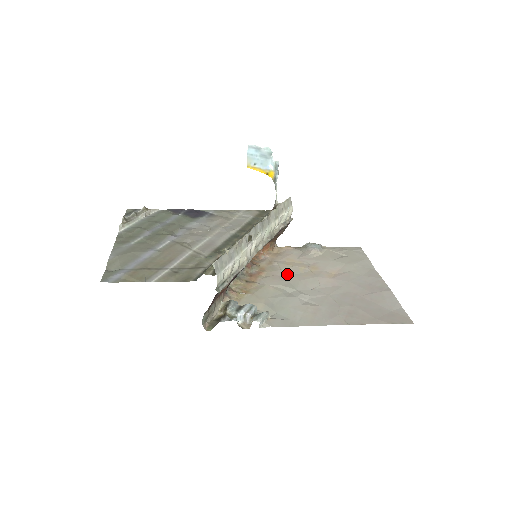
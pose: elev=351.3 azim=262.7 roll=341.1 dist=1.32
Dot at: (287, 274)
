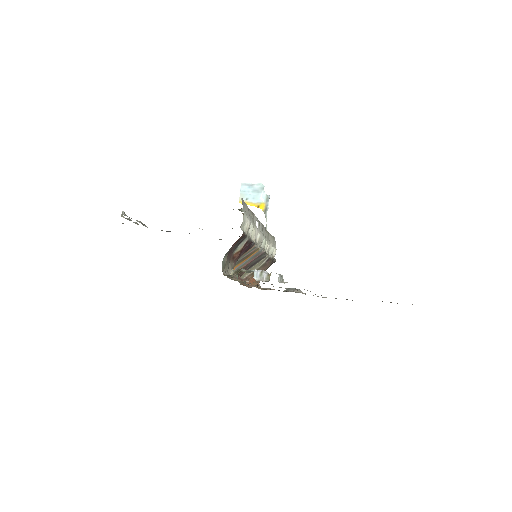
Dot at: occluded
